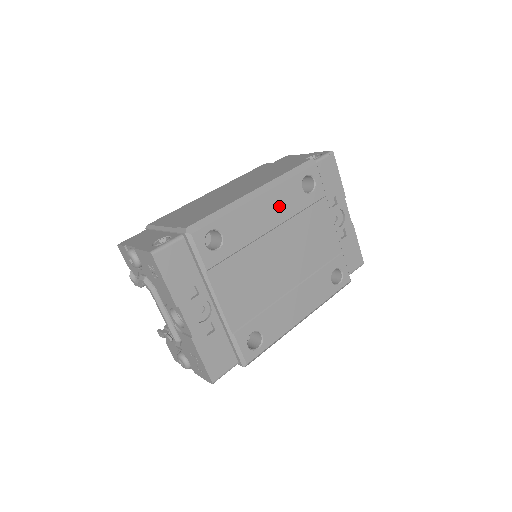
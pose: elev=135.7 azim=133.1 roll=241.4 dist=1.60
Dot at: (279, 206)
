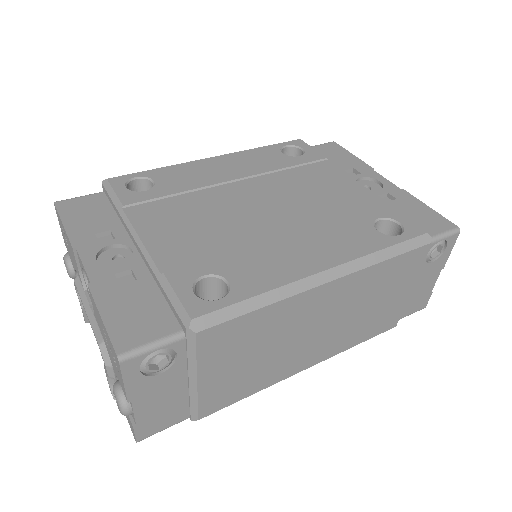
Dot at: (246, 164)
